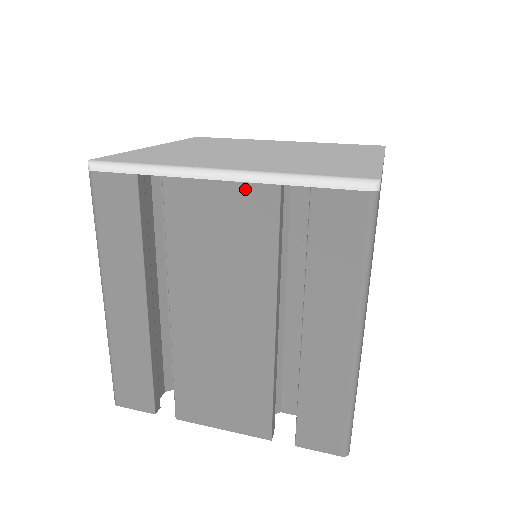
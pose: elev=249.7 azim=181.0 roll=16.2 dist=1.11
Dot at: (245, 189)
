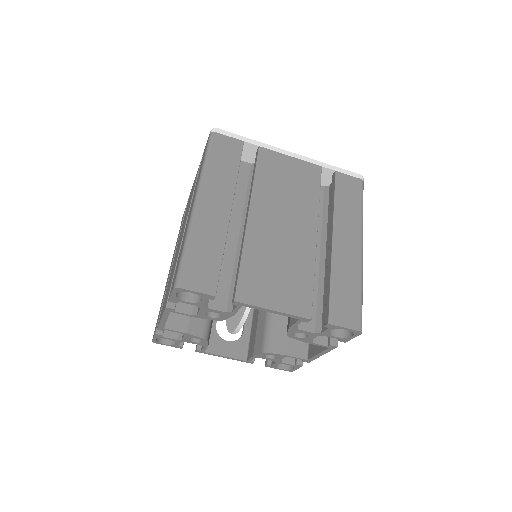
Dot at: occluded
